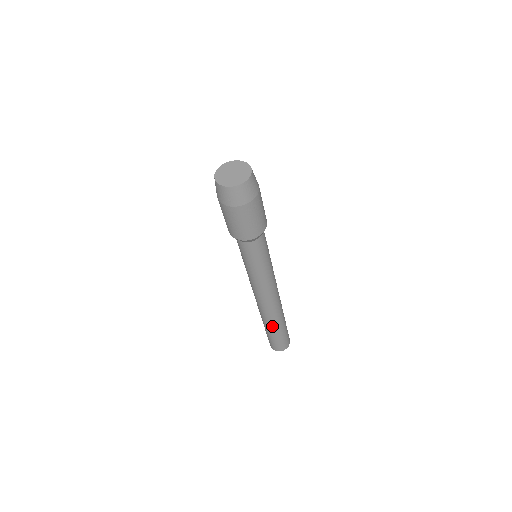
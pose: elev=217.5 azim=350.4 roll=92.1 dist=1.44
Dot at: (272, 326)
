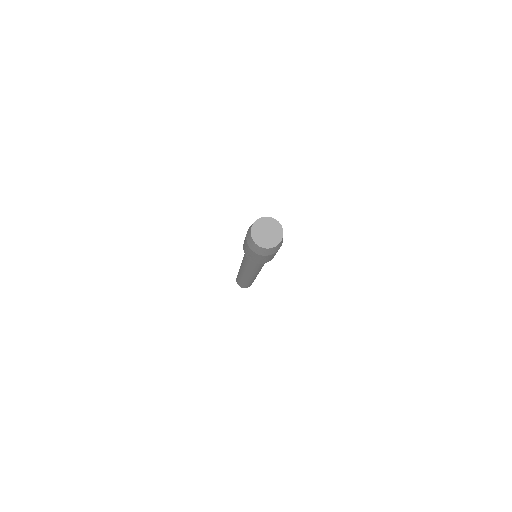
Dot at: (244, 281)
